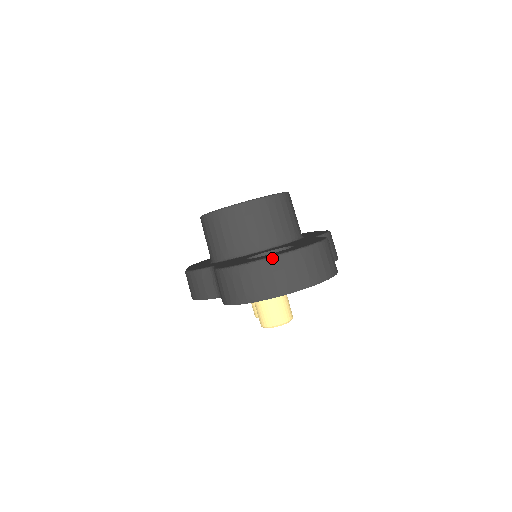
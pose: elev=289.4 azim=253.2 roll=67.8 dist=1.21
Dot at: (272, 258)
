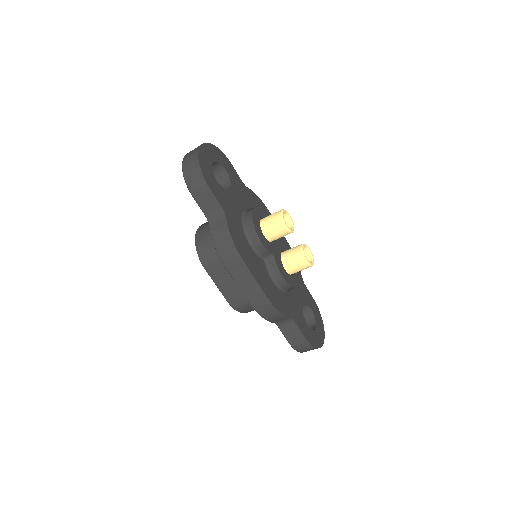
Dot at: (185, 156)
